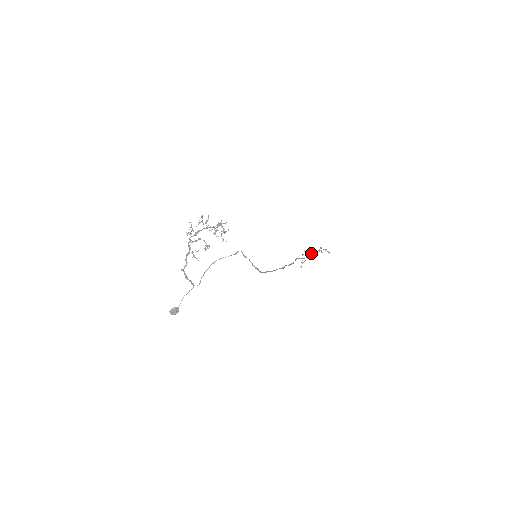
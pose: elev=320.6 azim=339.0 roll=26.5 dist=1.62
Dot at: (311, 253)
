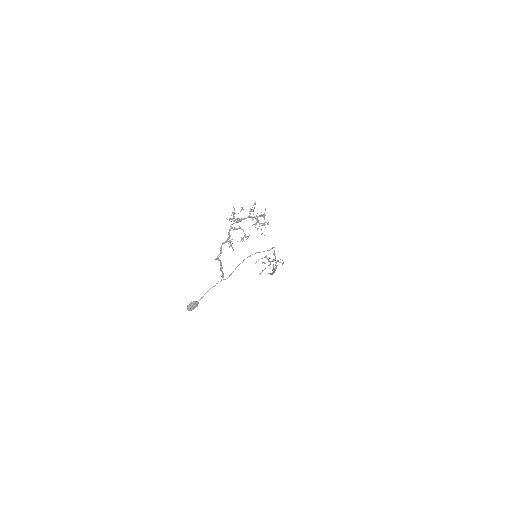
Dot at: occluded
